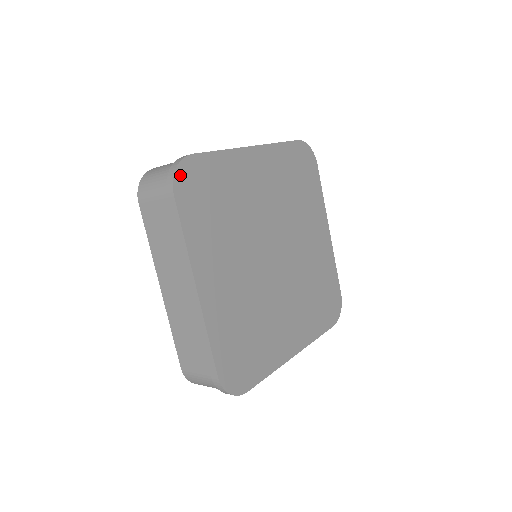
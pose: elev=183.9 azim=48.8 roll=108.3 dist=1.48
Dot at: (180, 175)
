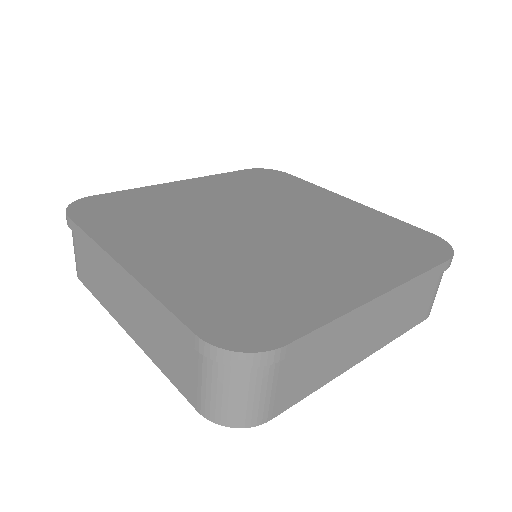
Dot at: (76, 207)
